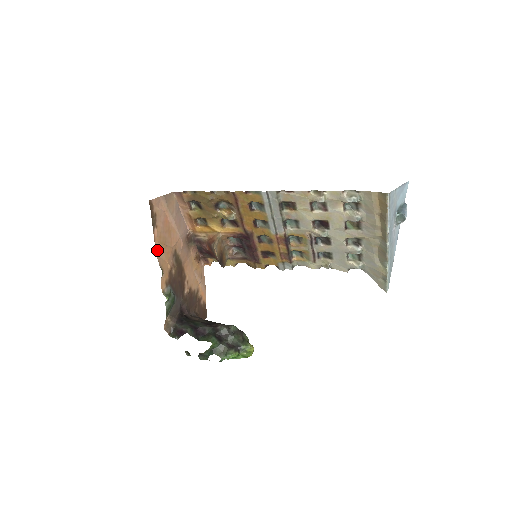
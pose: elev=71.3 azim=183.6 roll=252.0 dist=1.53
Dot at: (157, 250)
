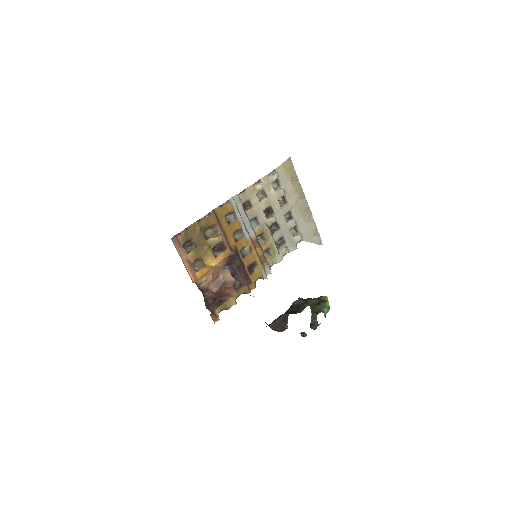
Dot at: occluded
